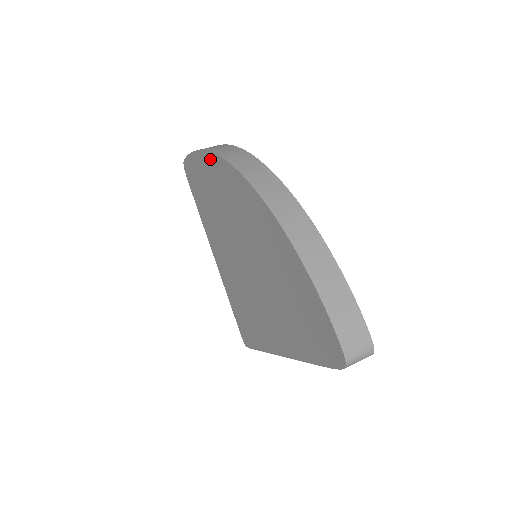
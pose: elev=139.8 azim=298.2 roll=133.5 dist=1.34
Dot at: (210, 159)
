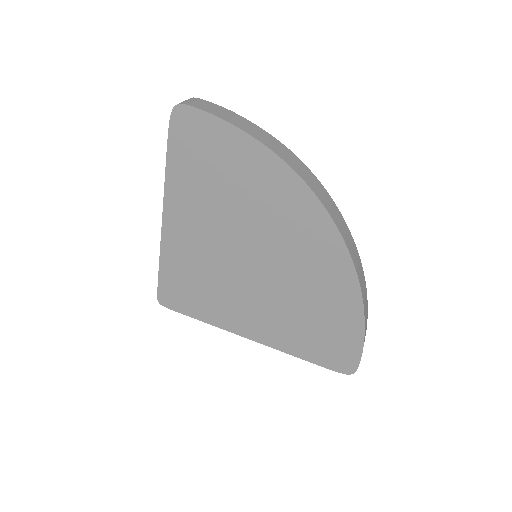
Dot at: (275, 164)
